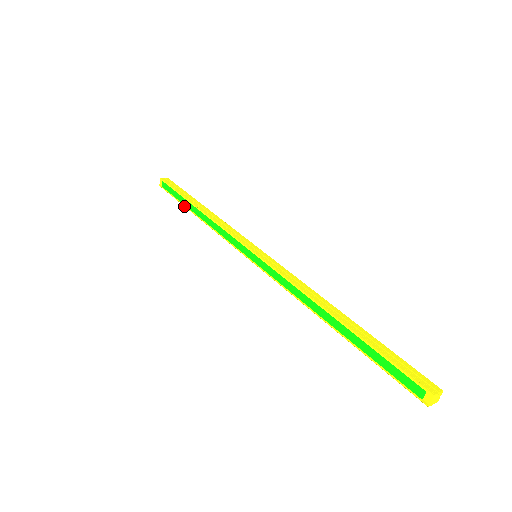
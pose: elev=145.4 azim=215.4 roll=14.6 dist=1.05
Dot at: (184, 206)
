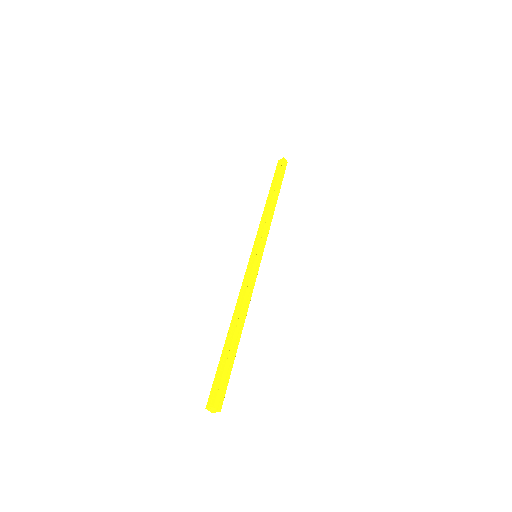
Dot at: occluded
